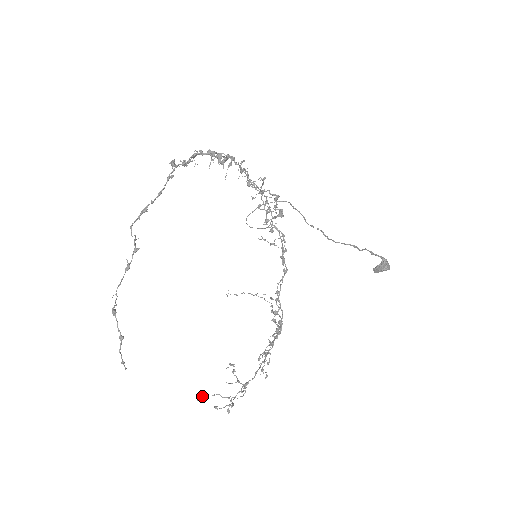
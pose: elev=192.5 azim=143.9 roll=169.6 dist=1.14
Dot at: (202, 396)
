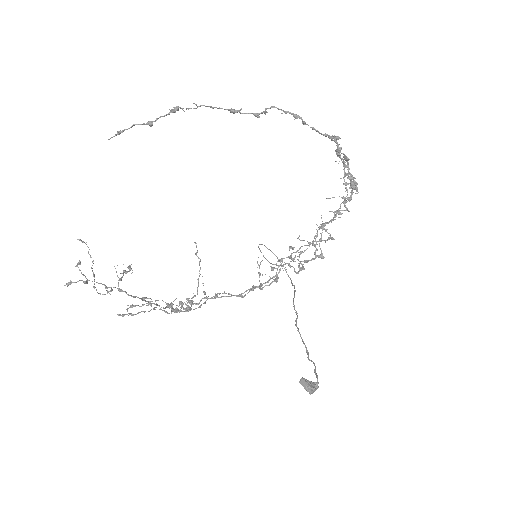
Dot at: occluded
